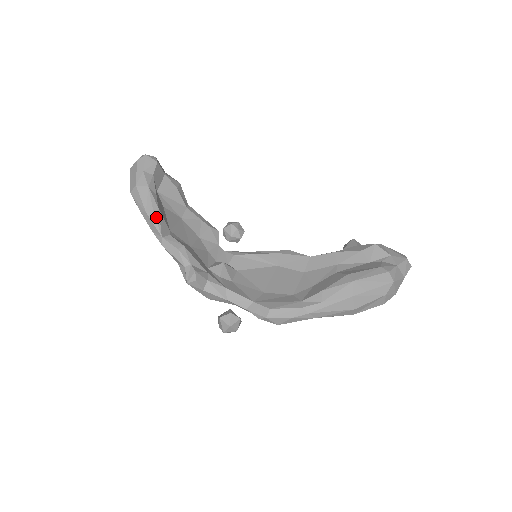
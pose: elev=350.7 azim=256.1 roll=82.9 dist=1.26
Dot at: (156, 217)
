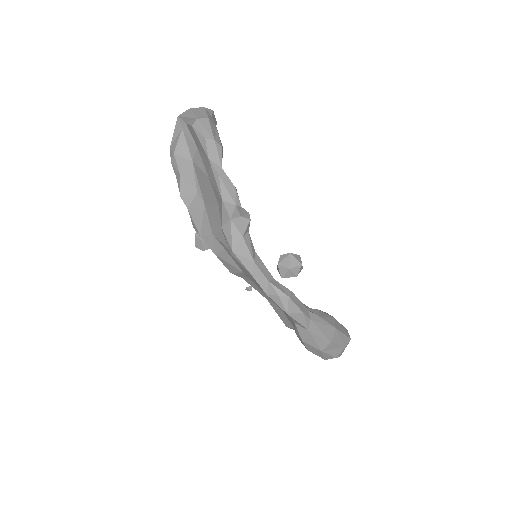
Dot at: (222, 151)
